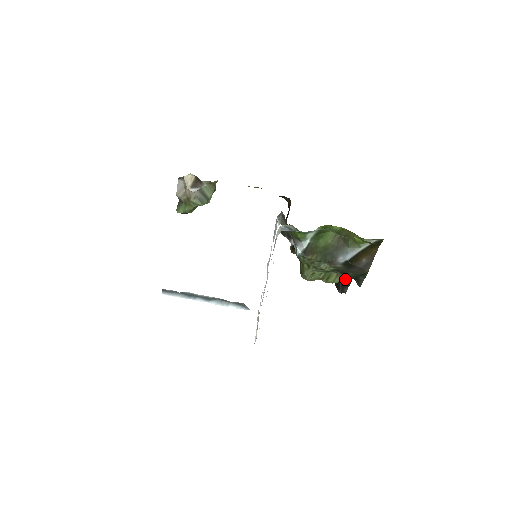
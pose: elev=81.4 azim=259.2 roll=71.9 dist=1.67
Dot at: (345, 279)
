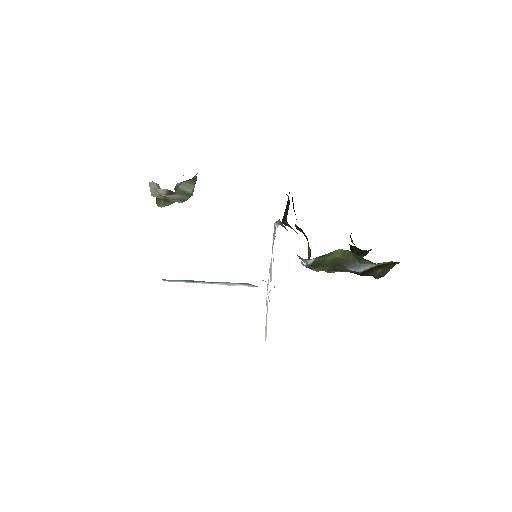
Dot at: (360, 250)
